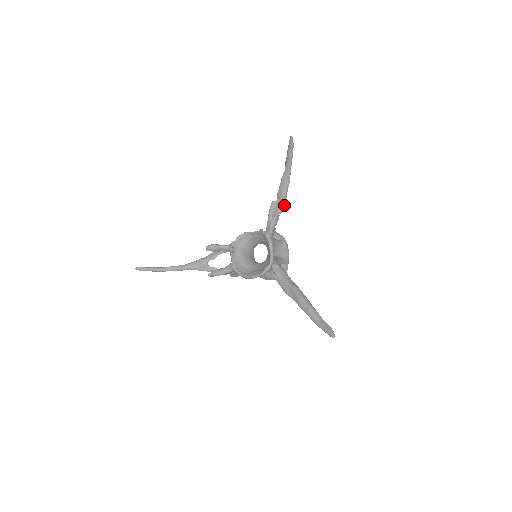
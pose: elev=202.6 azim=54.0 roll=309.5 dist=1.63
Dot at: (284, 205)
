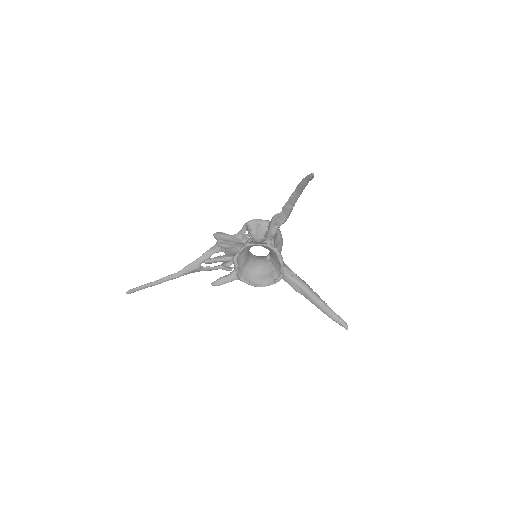
Dot at: occluded
